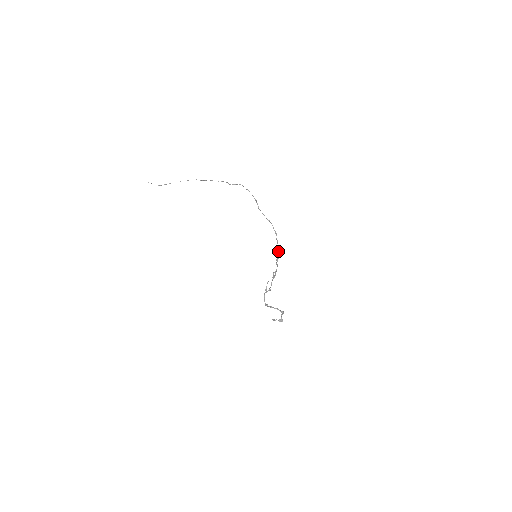
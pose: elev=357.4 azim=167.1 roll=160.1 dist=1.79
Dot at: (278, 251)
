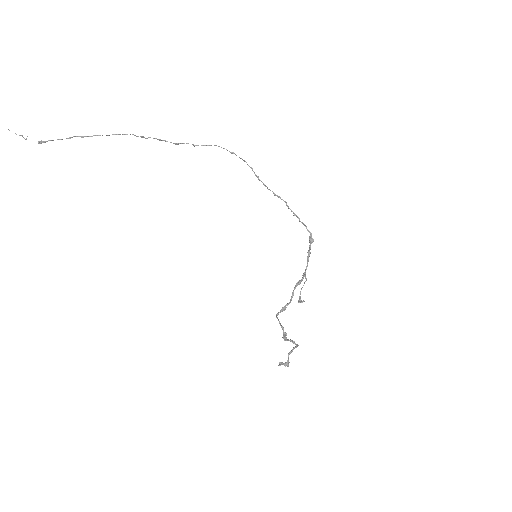
Dot at: (310, 238)
